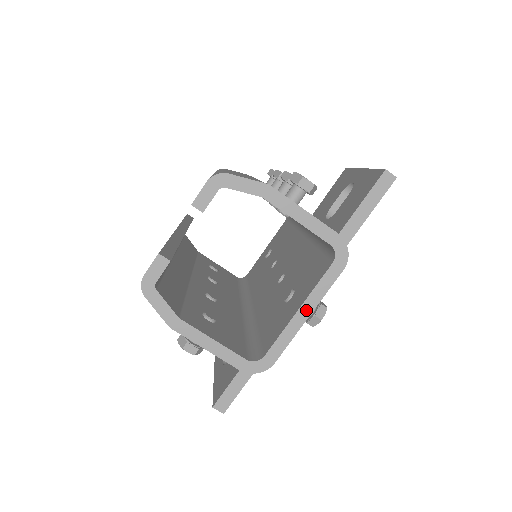
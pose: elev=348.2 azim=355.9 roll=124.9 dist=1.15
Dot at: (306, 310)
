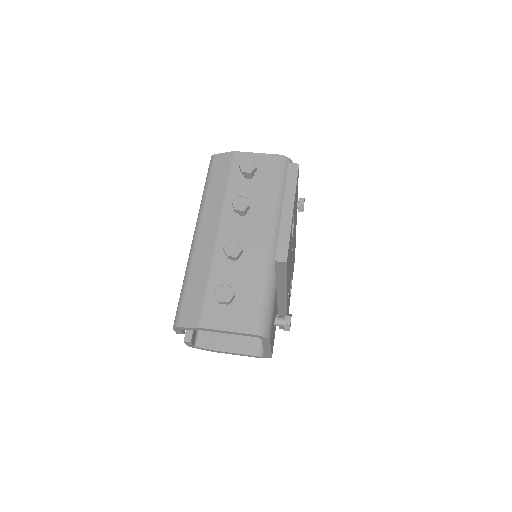
Dot at: (267, 348)
